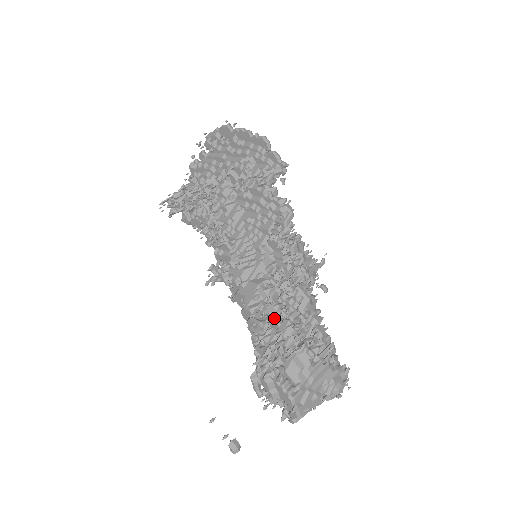
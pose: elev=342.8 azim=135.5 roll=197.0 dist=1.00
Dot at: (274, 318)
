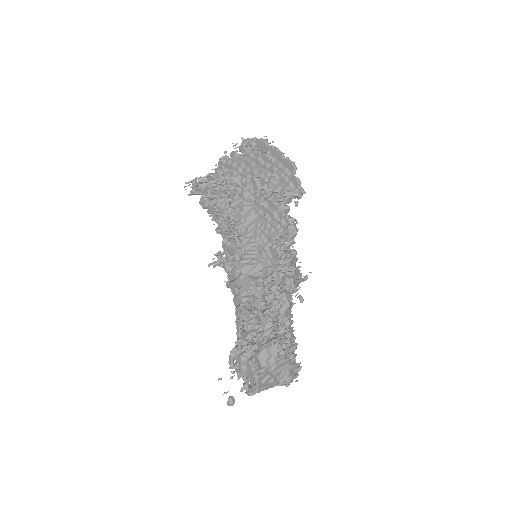
Dot at: (259, 311)
